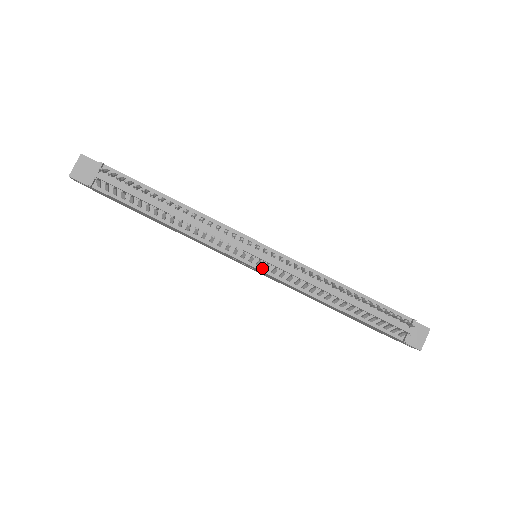
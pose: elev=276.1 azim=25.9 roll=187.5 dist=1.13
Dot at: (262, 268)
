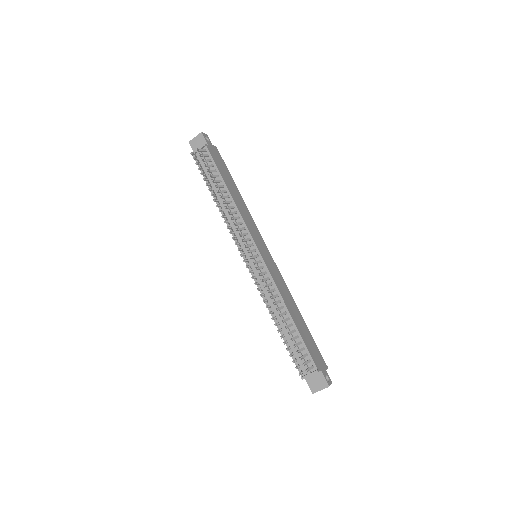
Dot at: occluded
